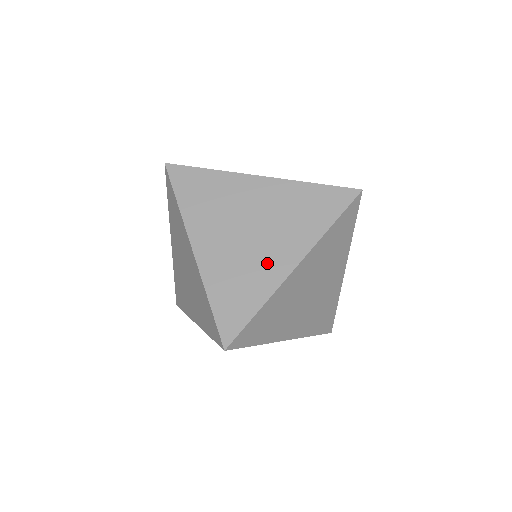
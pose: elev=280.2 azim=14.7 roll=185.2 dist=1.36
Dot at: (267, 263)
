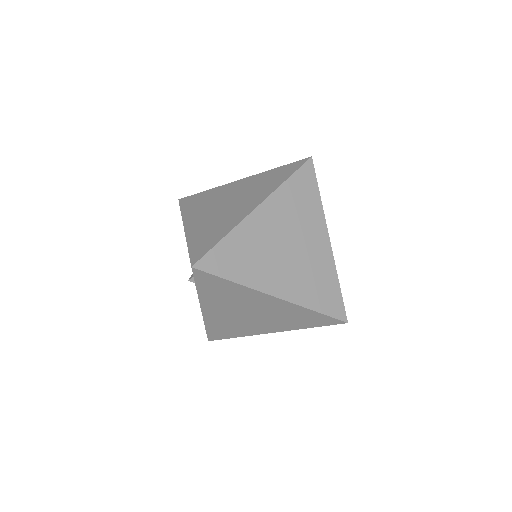
Dot at: (317, 255)
